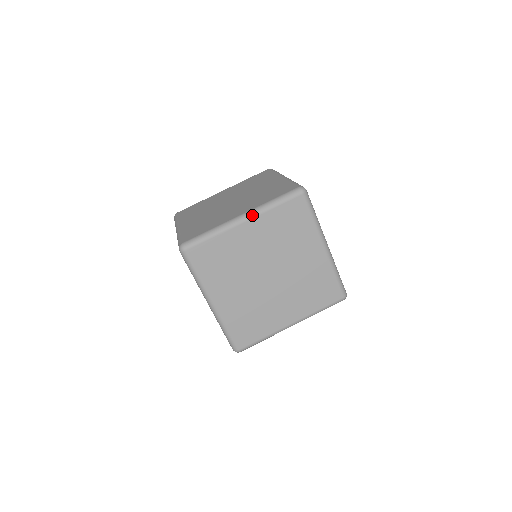
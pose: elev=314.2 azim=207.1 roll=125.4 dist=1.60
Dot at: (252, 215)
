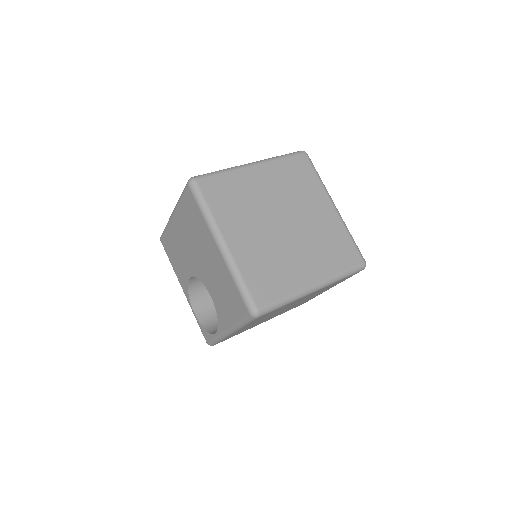
Dot at: (261, 162)
